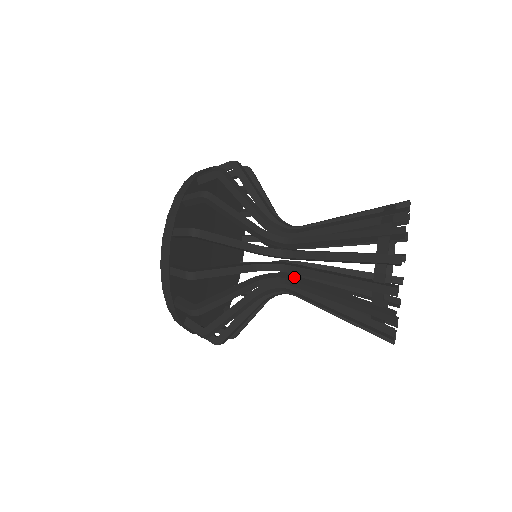
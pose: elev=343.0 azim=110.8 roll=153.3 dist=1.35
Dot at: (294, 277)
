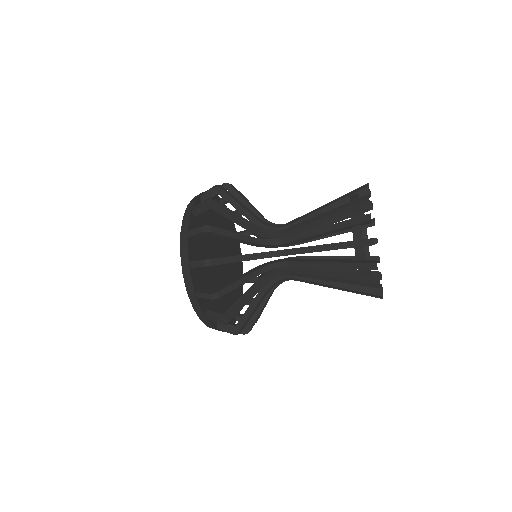
Dot at: (289, 249)
